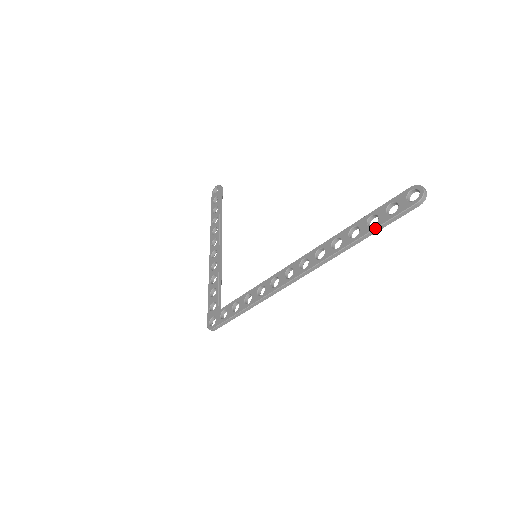
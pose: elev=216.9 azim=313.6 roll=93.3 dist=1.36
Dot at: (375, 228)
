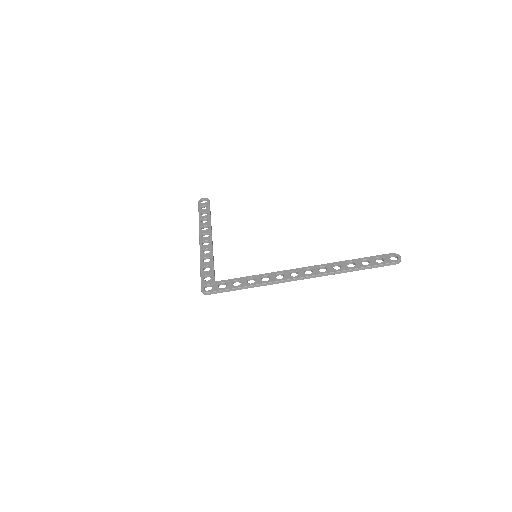
Dot at: (368, 266)
